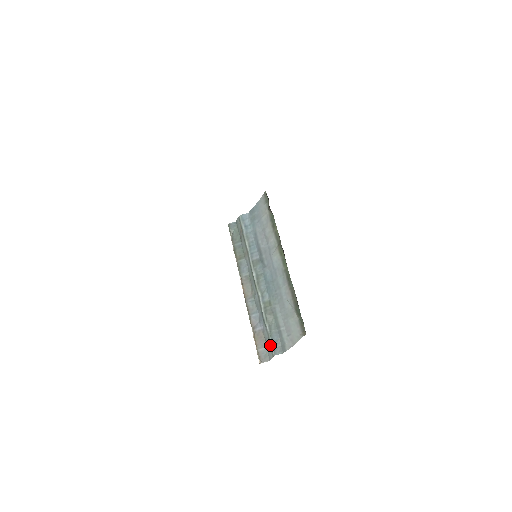
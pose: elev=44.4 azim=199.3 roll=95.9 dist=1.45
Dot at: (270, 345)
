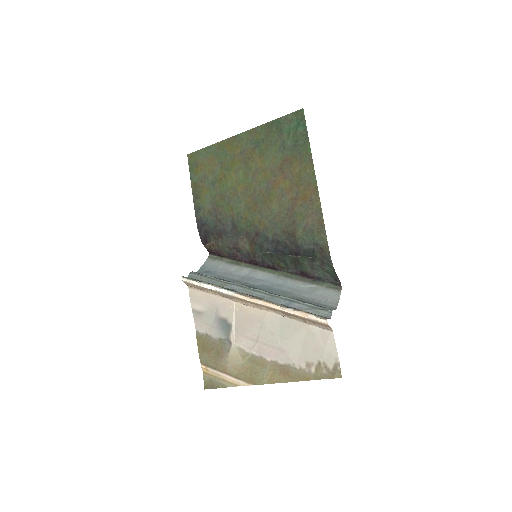
Dot at: (320, 308)
